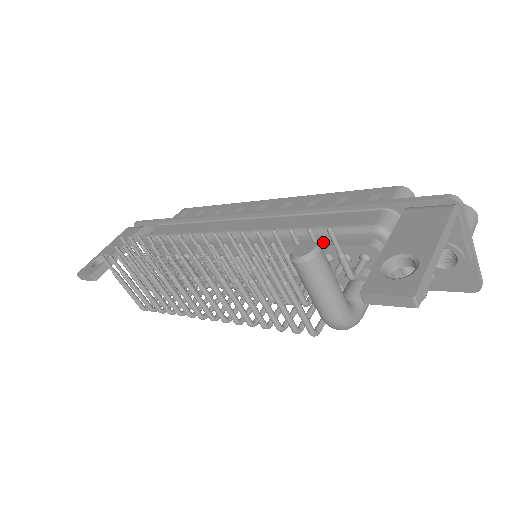
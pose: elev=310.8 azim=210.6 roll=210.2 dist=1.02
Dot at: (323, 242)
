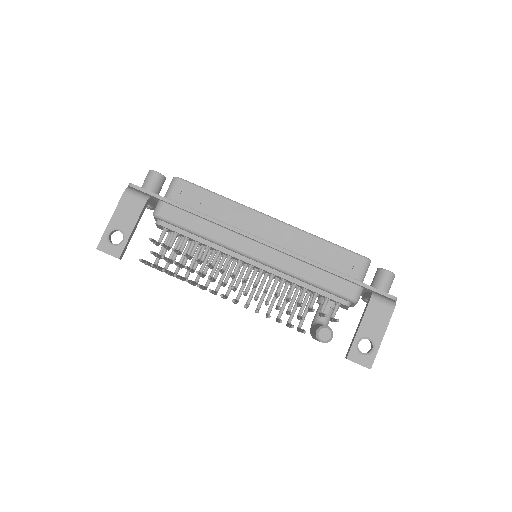
Dot at: (317, 289)
